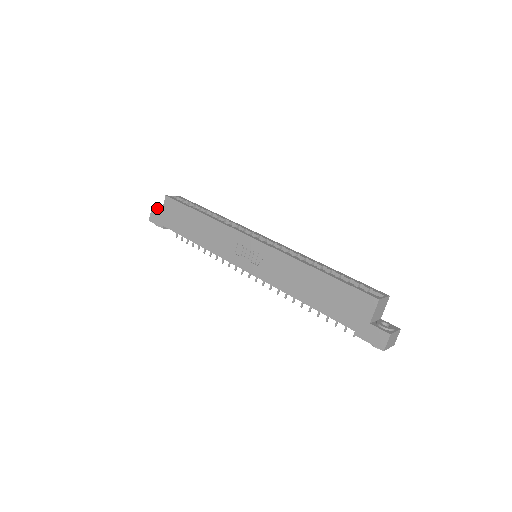
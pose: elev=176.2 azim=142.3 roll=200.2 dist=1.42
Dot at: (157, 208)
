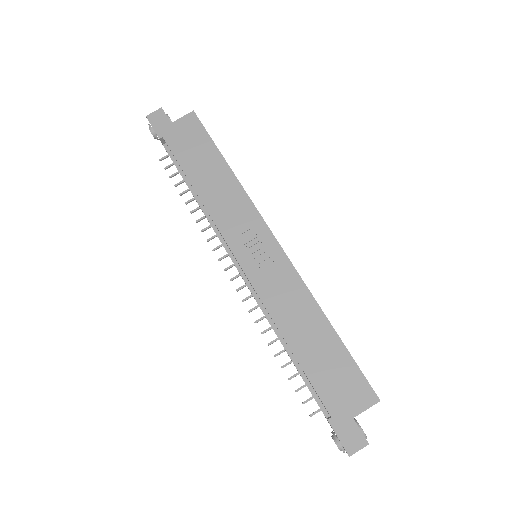
Dot at: occluded
